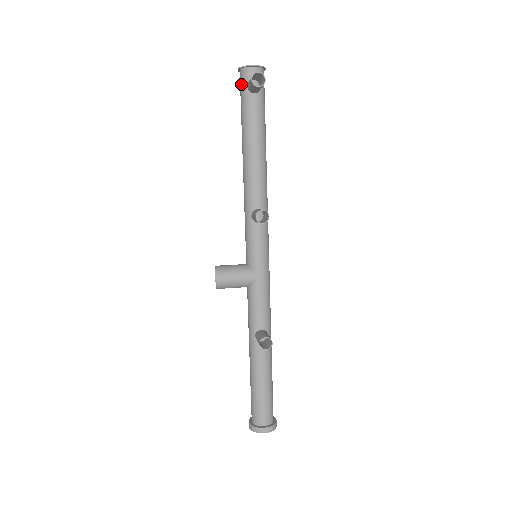
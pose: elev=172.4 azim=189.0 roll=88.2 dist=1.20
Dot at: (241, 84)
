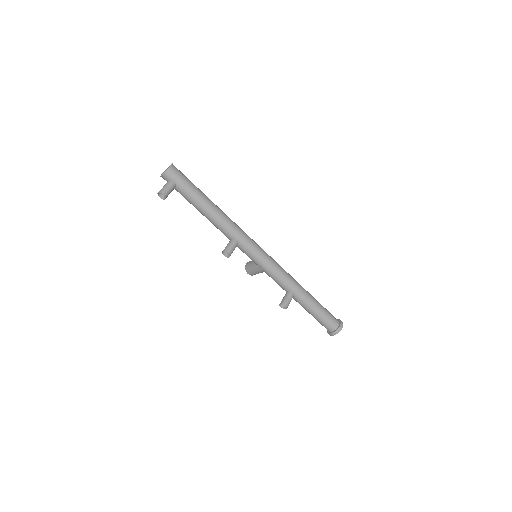
Dot at: occluded
